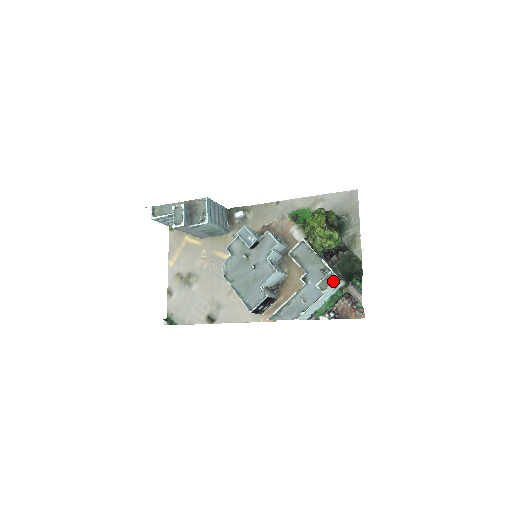
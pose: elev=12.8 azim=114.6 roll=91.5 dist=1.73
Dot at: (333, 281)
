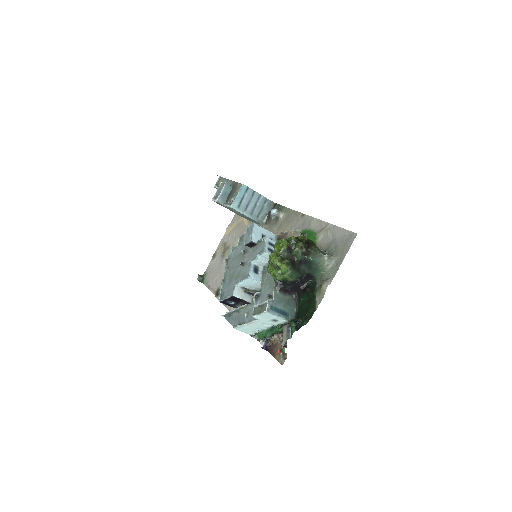
Dot at: (264, 311)
